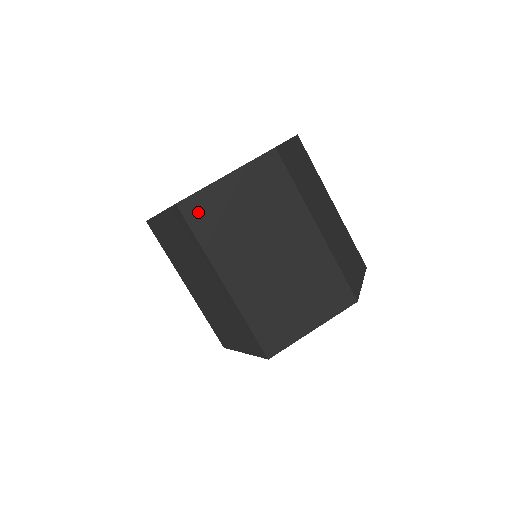
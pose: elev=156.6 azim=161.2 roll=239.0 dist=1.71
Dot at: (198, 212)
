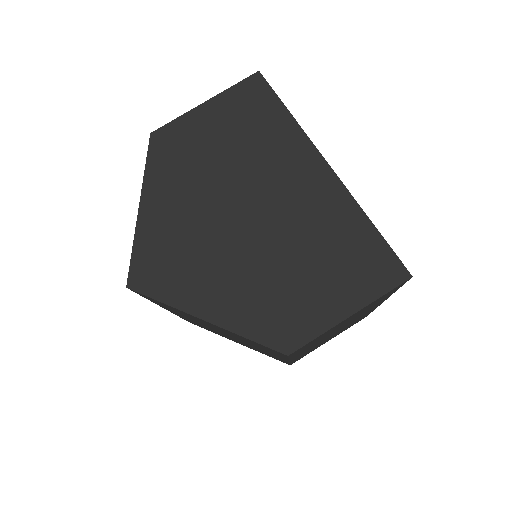
Dot at: (154, 300)
